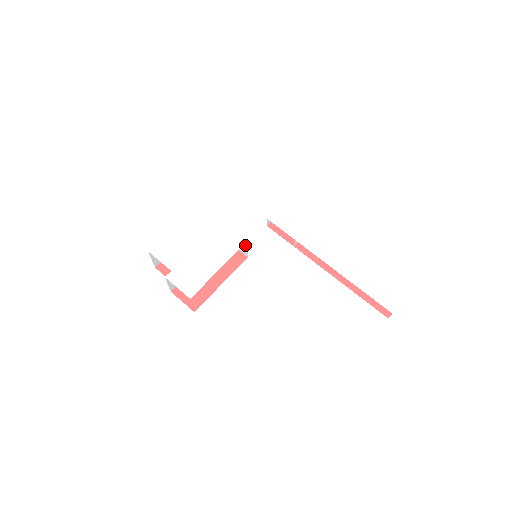
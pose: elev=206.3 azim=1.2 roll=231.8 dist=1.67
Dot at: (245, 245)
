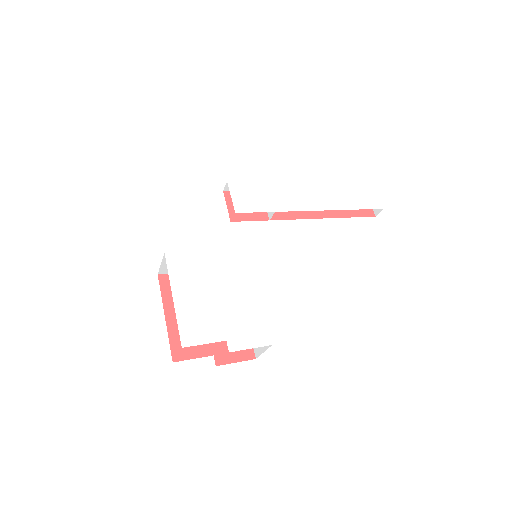
Dot at: occluded
